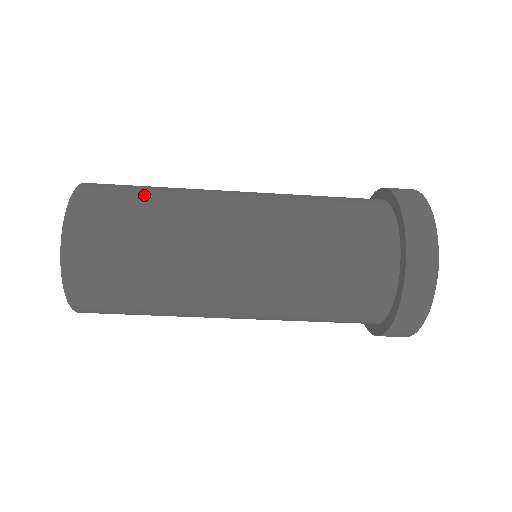
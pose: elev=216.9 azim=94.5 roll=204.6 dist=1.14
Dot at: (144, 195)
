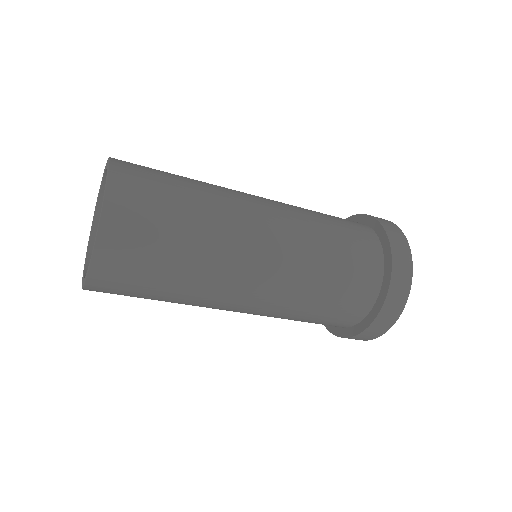
Dot at: occluded
